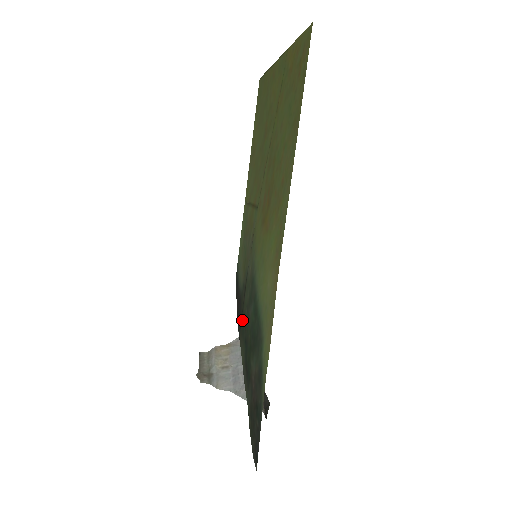
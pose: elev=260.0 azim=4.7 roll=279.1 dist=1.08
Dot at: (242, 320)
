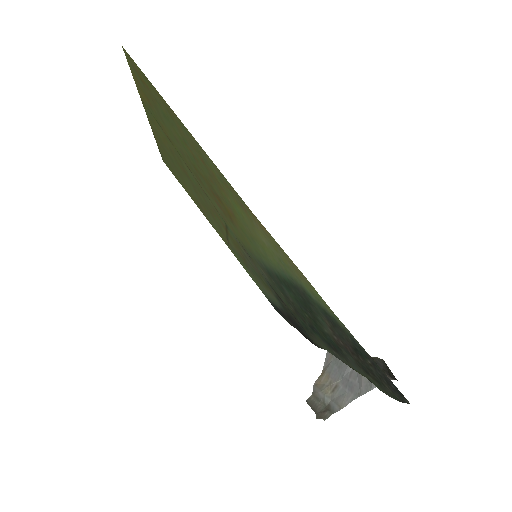
Dot at: (299, 322)
